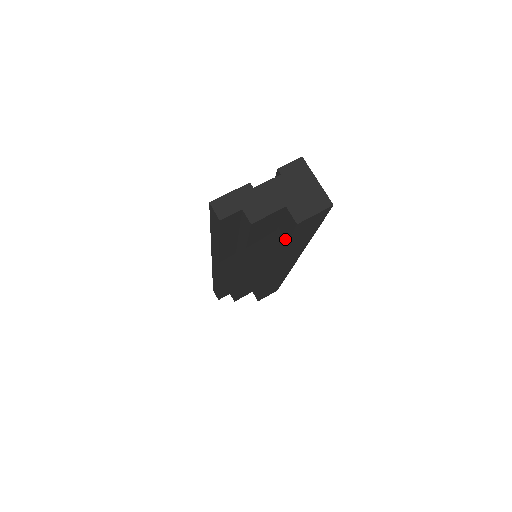
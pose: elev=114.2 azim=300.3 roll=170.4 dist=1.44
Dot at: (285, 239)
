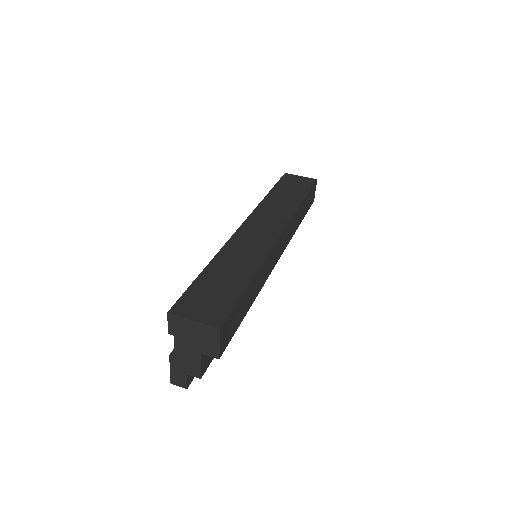
Dot at: occluded
